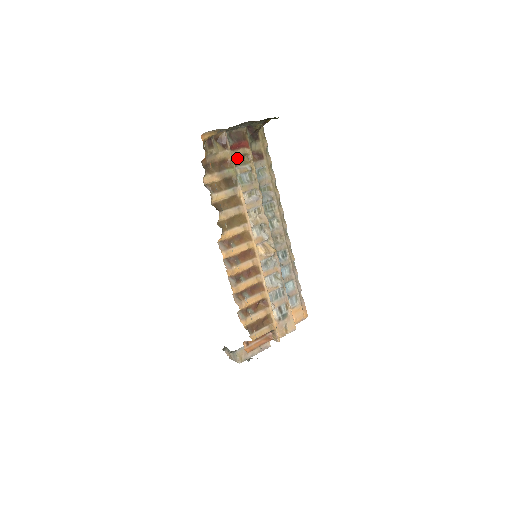
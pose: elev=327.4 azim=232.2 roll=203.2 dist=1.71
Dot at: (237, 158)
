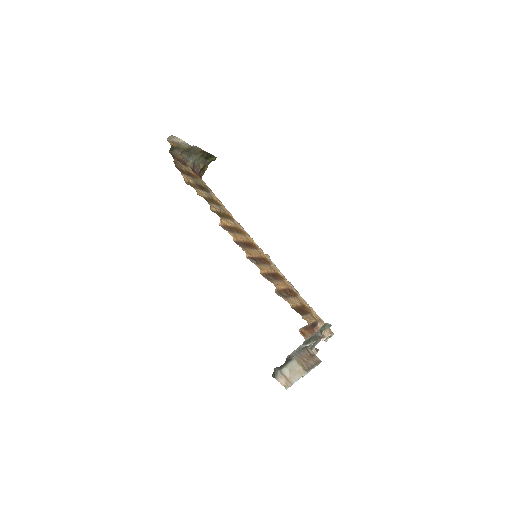
Dot at: occluded
